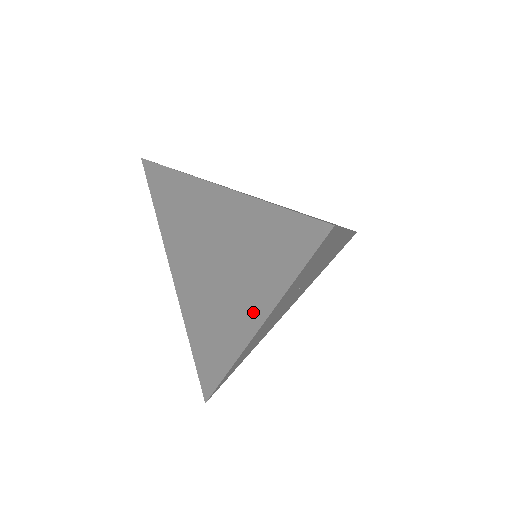
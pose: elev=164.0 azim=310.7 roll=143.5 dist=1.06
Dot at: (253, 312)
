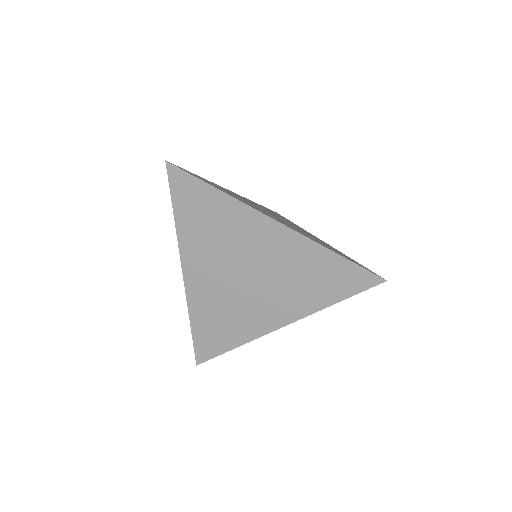
Dot at: (287, 313)
